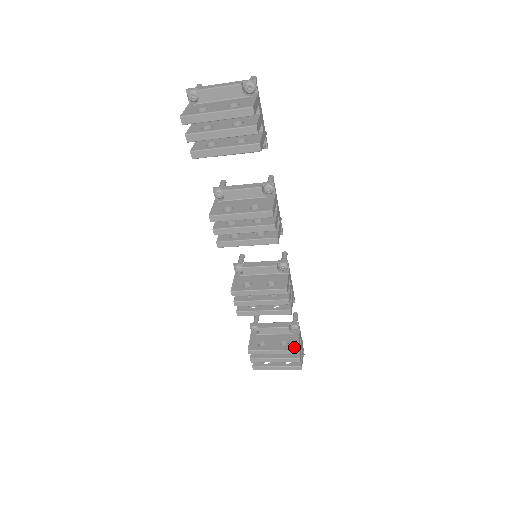
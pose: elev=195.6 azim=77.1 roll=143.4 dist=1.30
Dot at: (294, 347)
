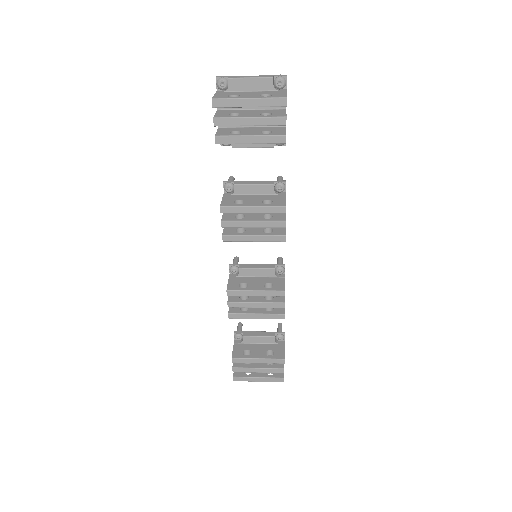
Dot at: (280, 356)
